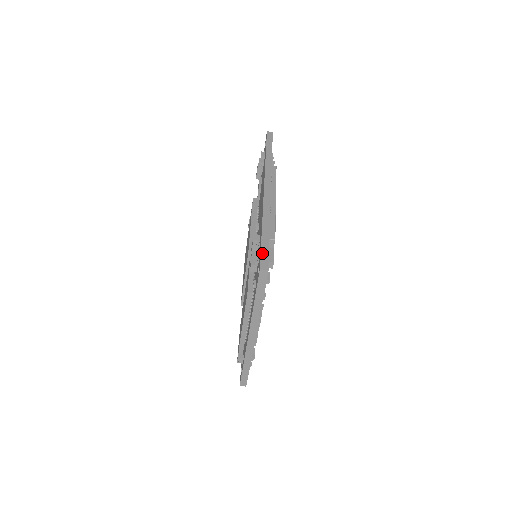
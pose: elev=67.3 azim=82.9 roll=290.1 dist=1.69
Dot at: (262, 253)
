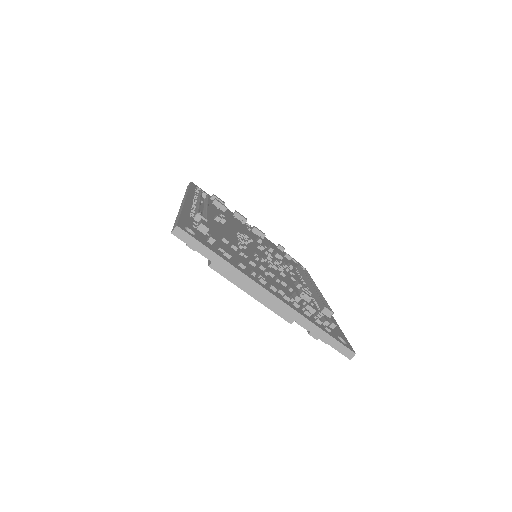
Dot at: (174, 225)
